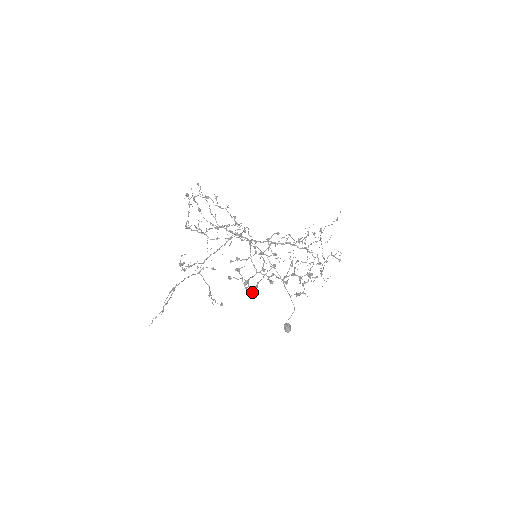
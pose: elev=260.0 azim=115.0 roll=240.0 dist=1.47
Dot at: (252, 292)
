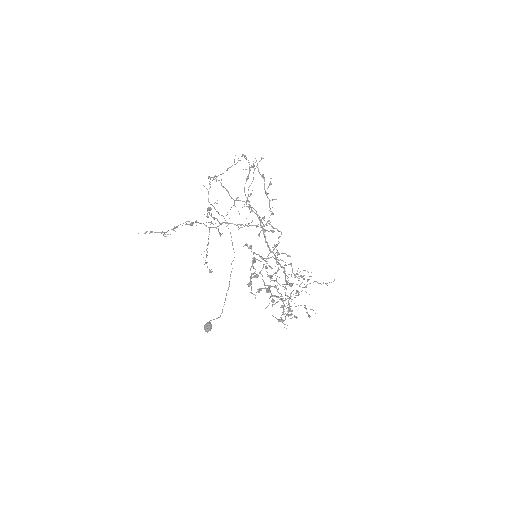
Dot at: (259, 289)
